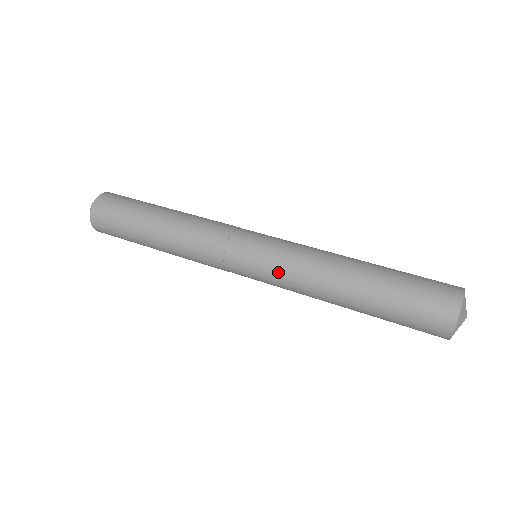
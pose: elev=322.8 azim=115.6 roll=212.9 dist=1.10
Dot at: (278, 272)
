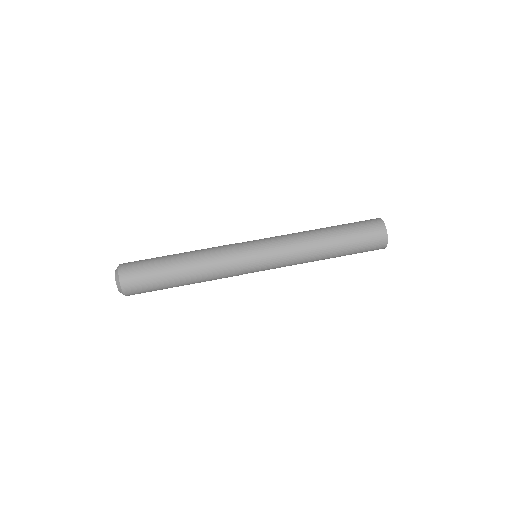
Dot at: occluded
